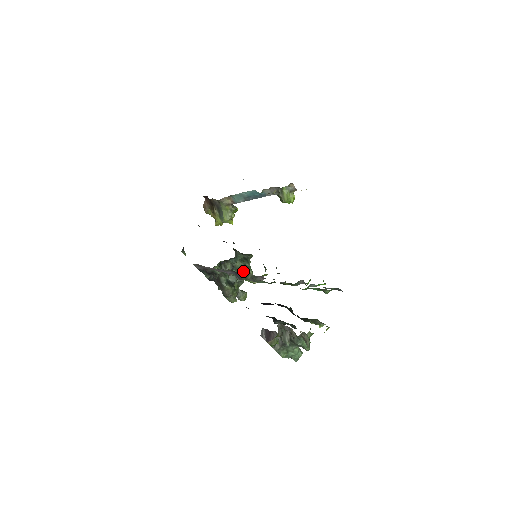
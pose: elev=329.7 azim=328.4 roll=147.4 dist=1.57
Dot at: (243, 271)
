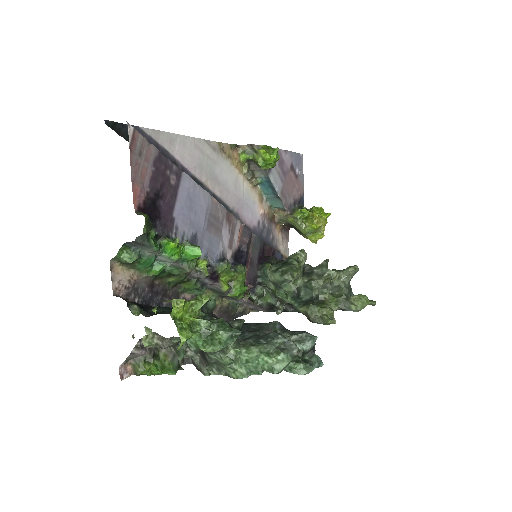
Dot at: (289, 279)
